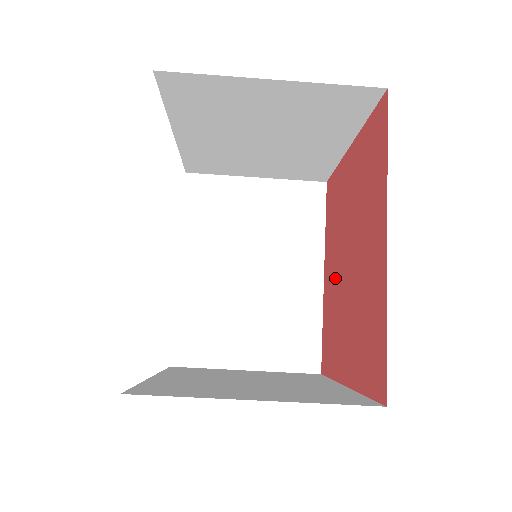
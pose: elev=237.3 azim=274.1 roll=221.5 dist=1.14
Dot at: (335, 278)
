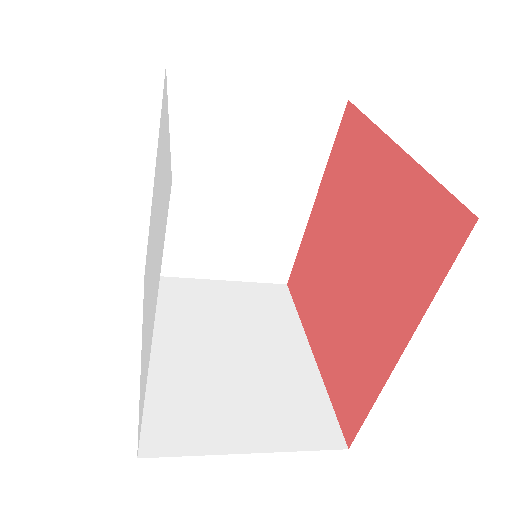
Dot at: (327, 243)
